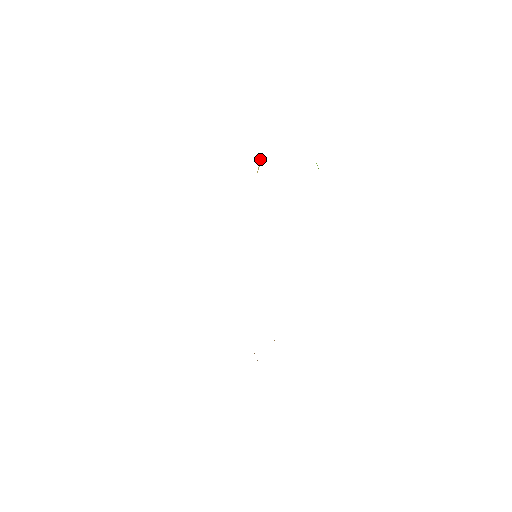
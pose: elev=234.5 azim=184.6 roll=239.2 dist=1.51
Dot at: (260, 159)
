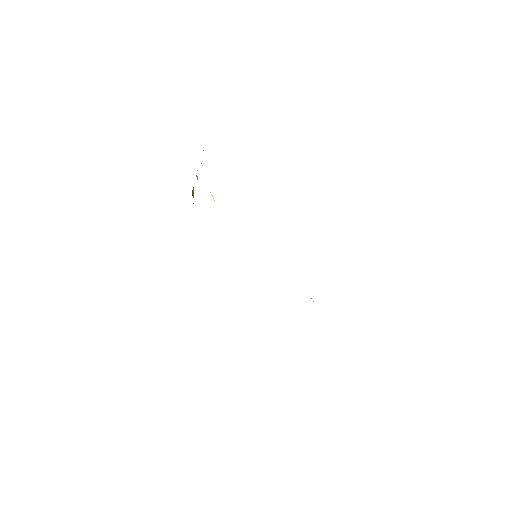
Dot at: occluded
